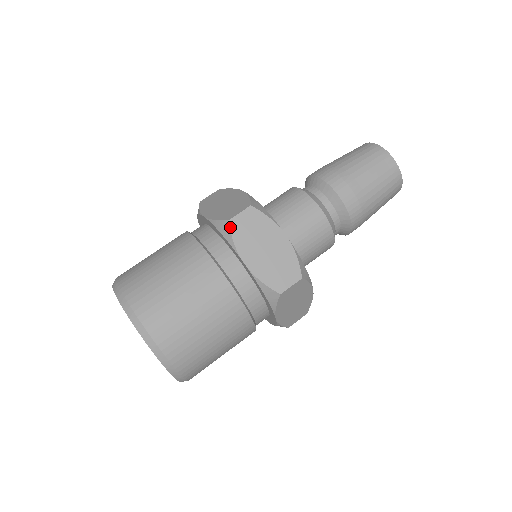
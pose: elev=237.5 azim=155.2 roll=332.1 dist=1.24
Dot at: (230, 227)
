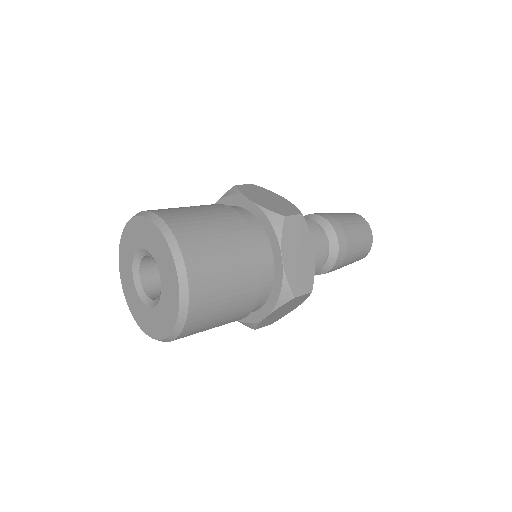
Dot at: (284, 222)
